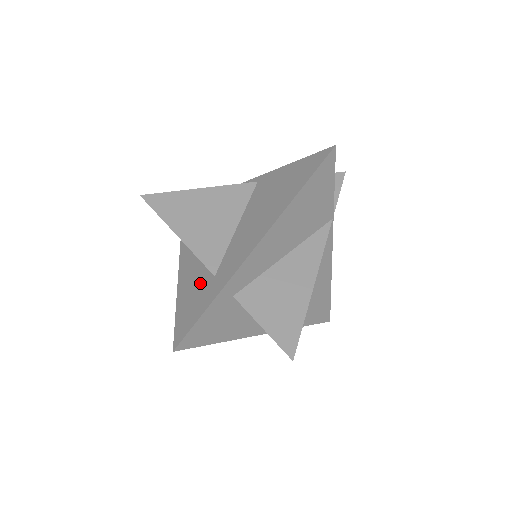
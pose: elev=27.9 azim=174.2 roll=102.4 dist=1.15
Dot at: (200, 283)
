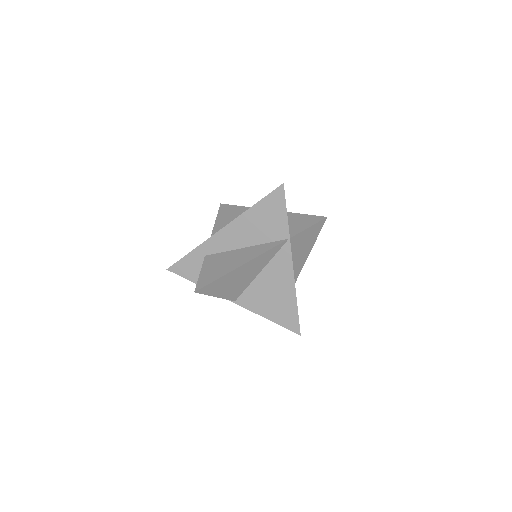
Dot at: occluded
